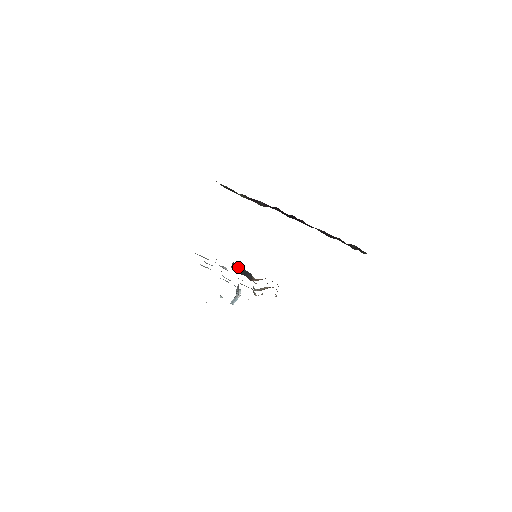
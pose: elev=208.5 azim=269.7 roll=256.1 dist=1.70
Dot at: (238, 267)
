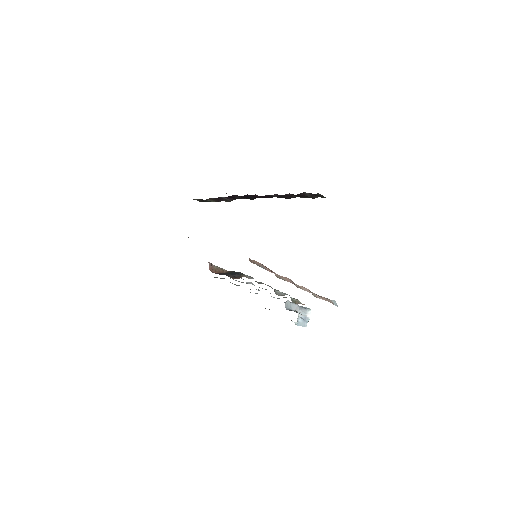
Dot at: (229, 271)
